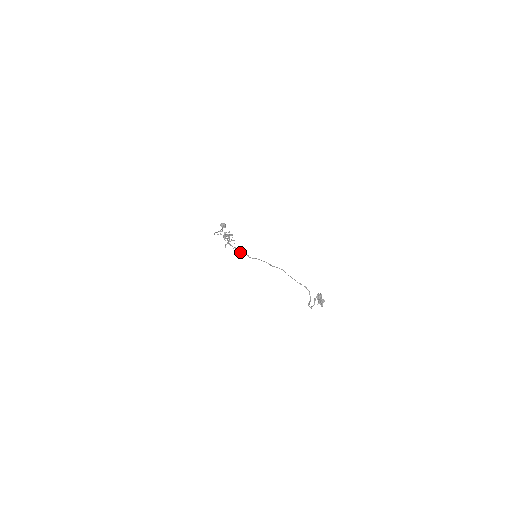
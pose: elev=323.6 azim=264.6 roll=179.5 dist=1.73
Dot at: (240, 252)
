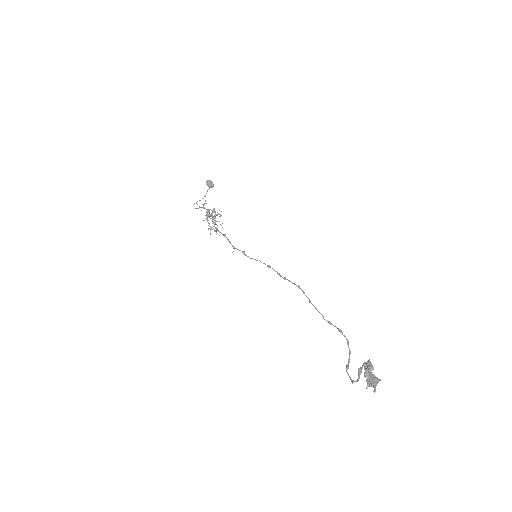
Dot at: occluded
